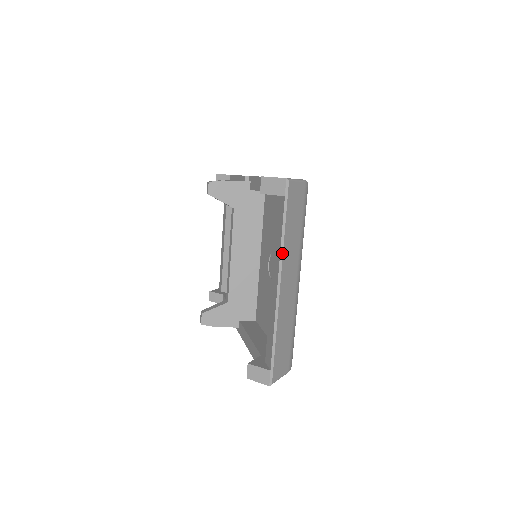
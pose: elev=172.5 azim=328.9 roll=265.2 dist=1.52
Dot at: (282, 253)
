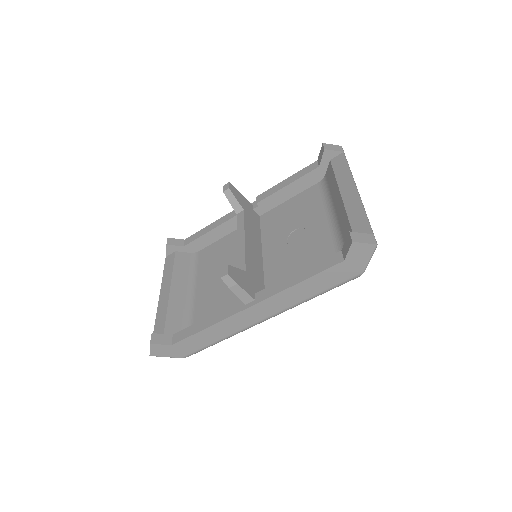
Dot at: (352, 175)
